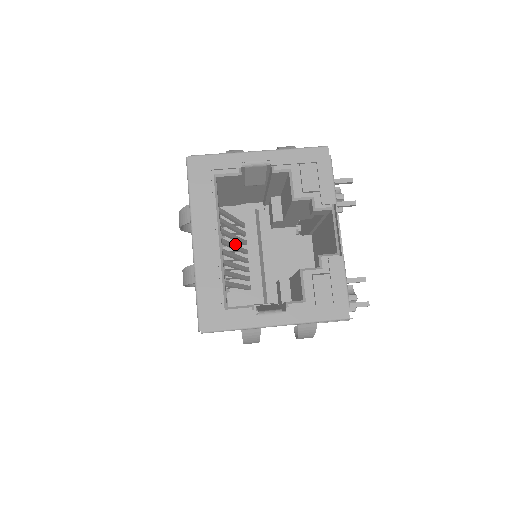
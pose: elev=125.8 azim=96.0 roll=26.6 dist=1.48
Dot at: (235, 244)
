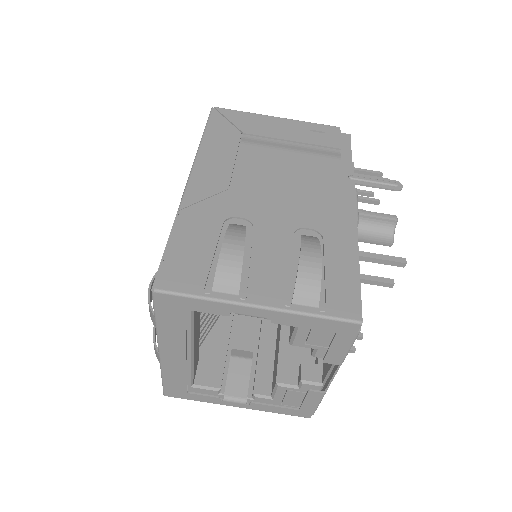
Dot at: occluded
